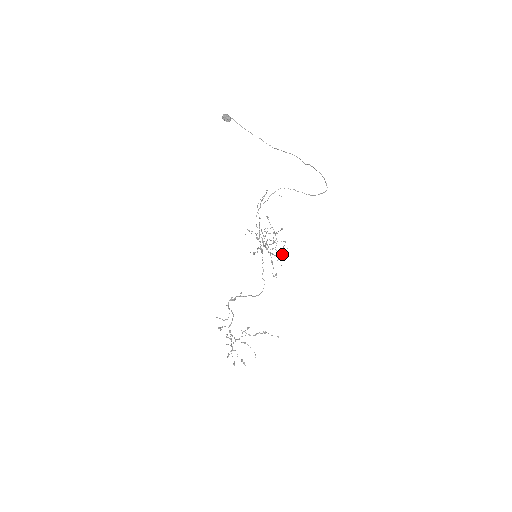
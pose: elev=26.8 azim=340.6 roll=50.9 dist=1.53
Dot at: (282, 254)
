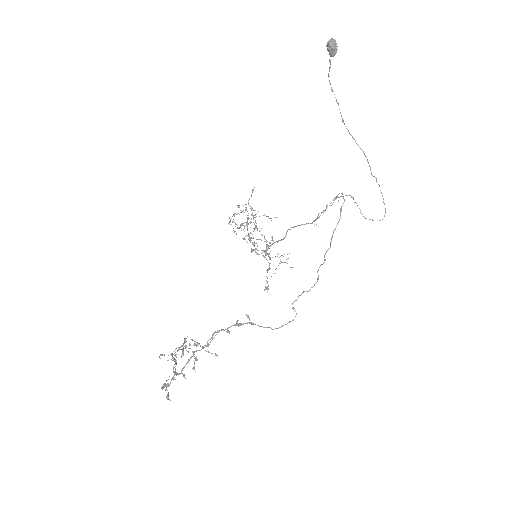
Dot at: (281, 262)
